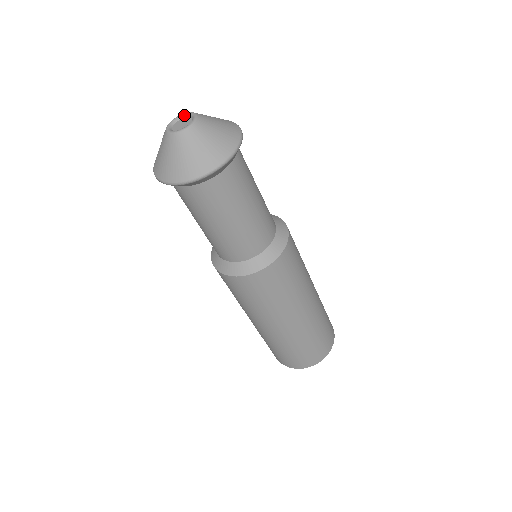
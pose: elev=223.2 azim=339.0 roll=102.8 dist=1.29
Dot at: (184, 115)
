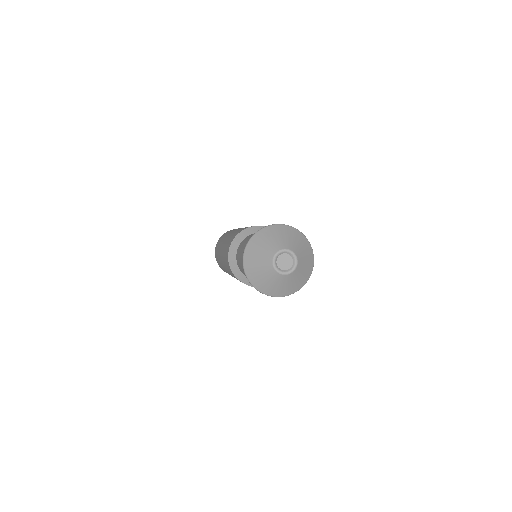
Dot at: (293, 256)
